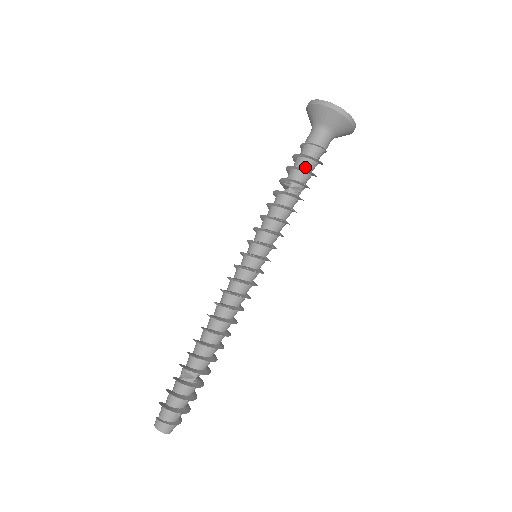
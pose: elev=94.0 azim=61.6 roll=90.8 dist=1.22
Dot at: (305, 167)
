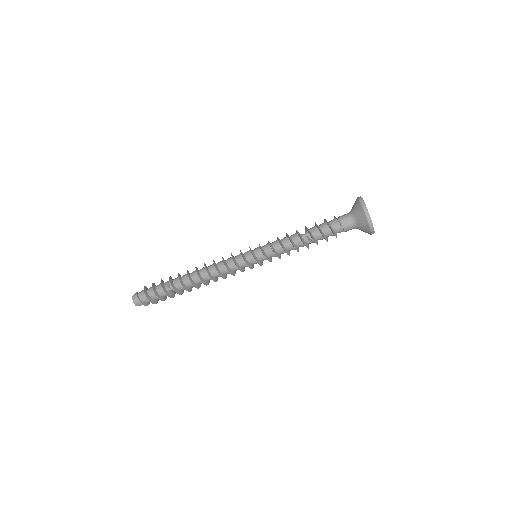
Dot at: (323, 230)
